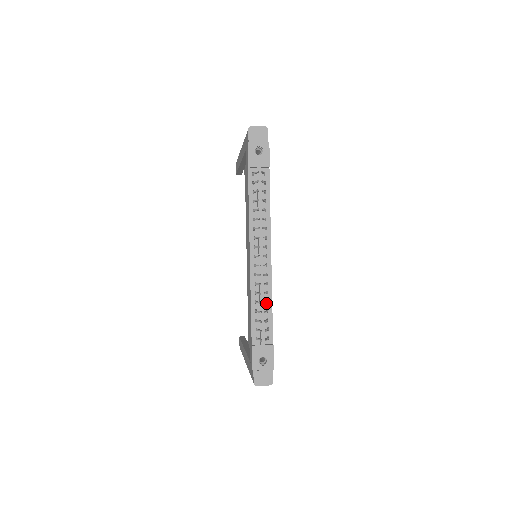
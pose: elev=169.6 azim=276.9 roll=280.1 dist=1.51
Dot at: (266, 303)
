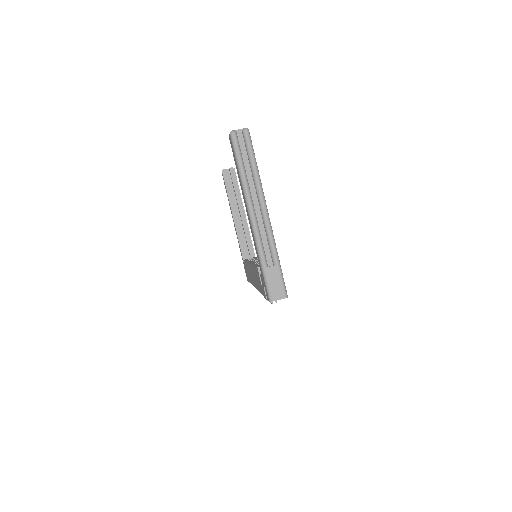
Dot at: occluded
